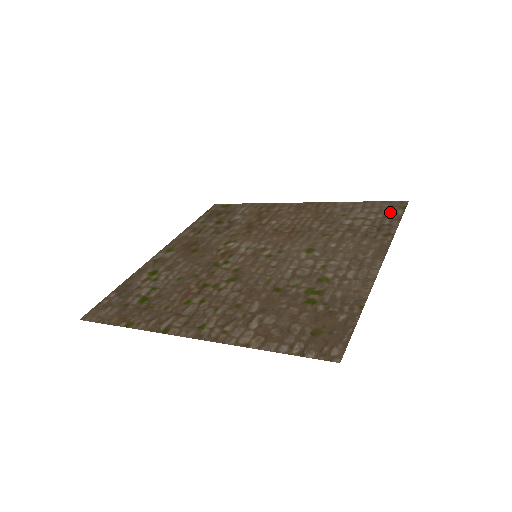
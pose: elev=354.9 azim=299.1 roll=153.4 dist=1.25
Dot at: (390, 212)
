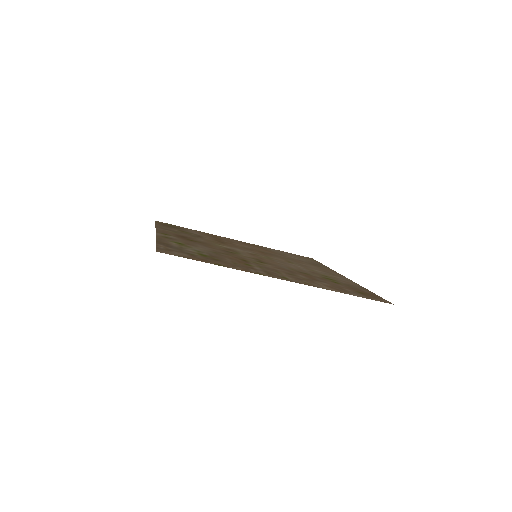
Dot at: (311, 260)
